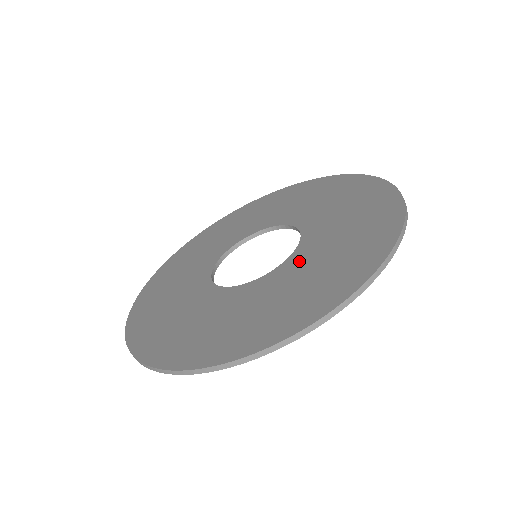
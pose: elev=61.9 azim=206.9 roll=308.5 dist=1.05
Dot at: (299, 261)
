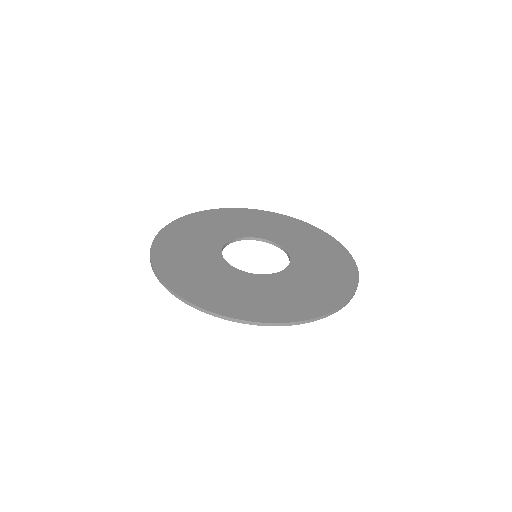
Dot at: (302, 257)
